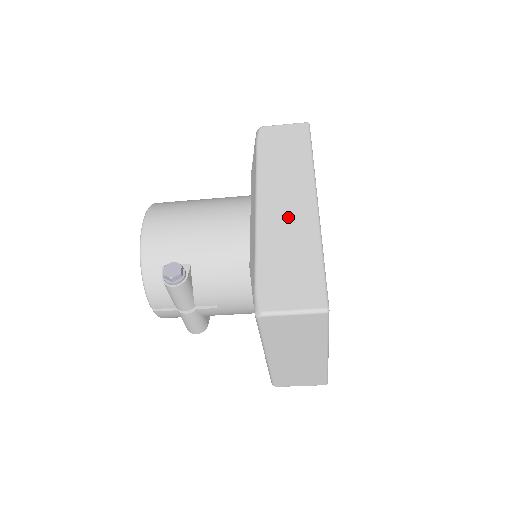
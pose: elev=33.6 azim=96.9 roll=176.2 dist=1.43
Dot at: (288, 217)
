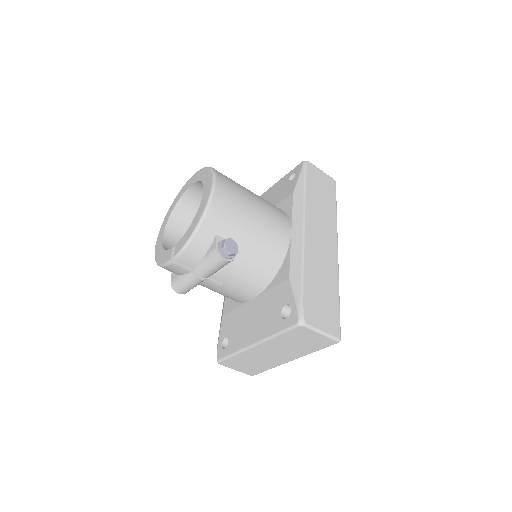
Dot at: (323, 254)
